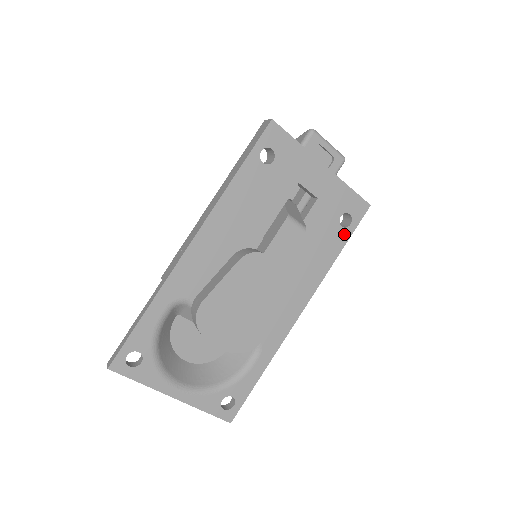
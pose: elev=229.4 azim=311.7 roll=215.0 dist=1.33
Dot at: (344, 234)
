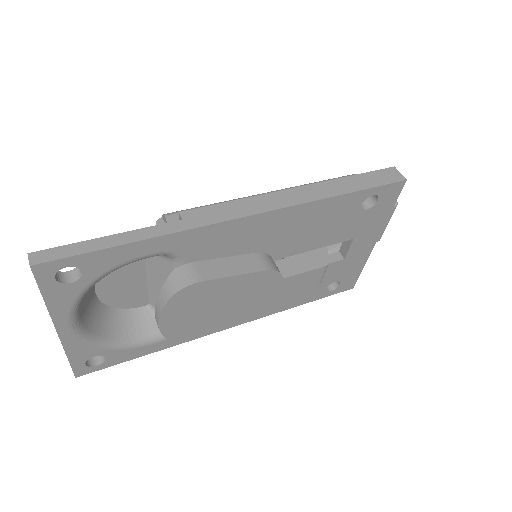
Dot at: (320, 294)
